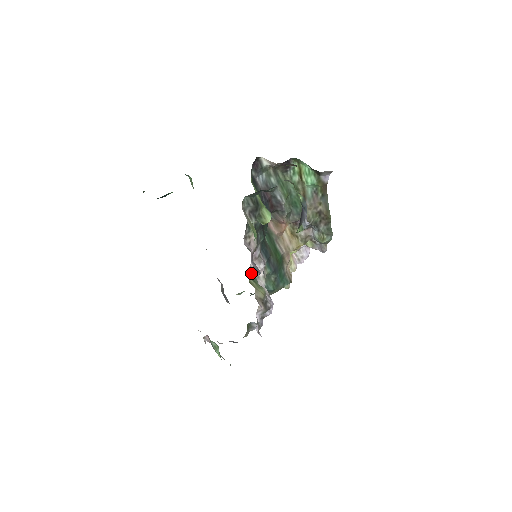
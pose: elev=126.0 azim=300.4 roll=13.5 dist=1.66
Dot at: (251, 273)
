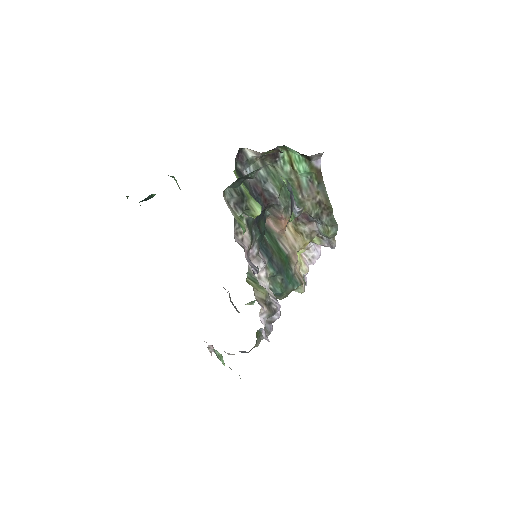
Dot at: (250, 273)
